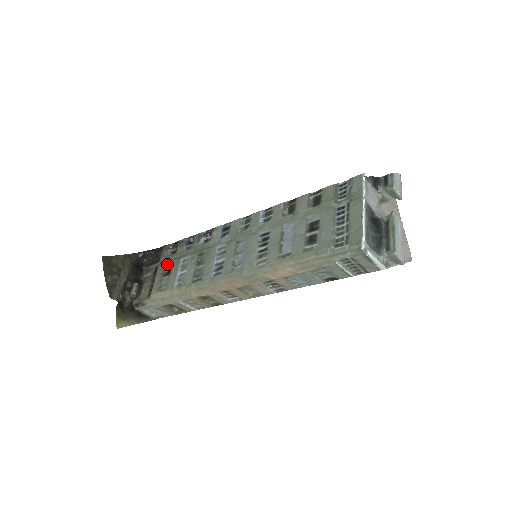
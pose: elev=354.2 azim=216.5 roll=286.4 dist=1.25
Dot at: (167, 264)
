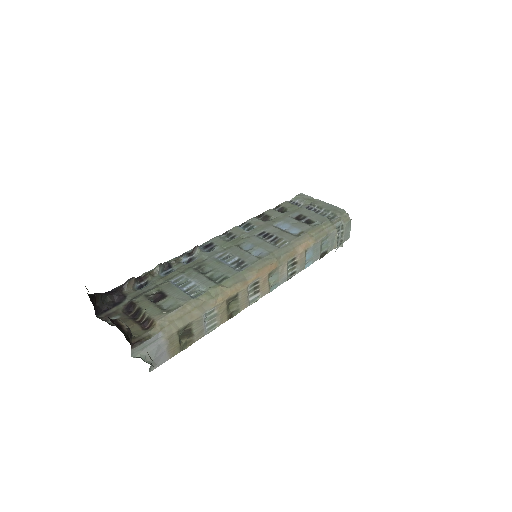
Dot at: (148, 294)
